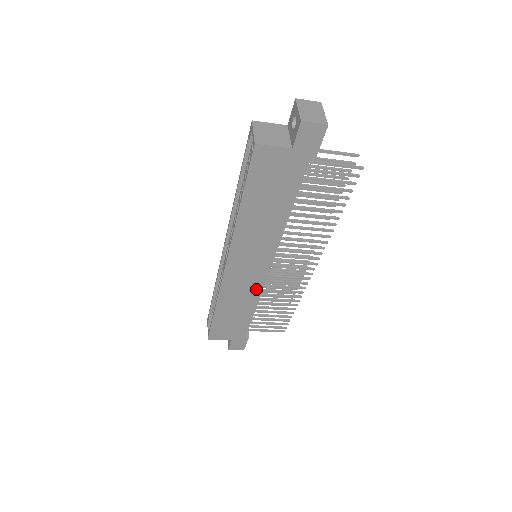
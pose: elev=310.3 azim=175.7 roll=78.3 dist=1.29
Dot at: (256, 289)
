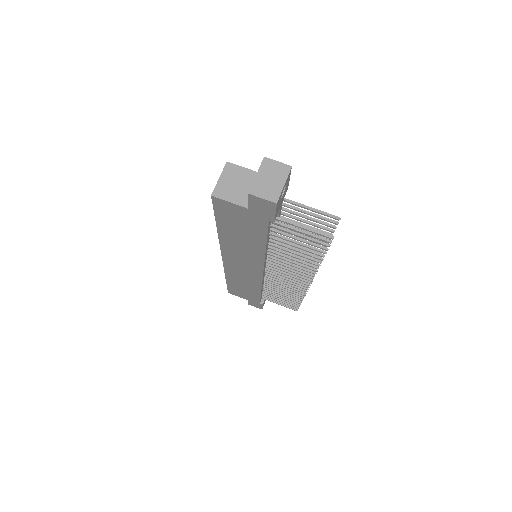
Dot at: (256, 280)
